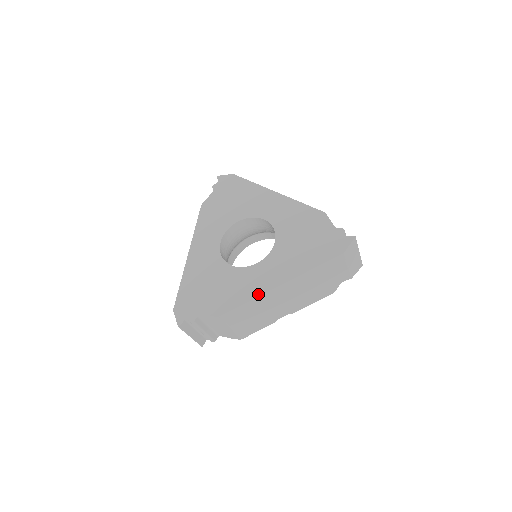
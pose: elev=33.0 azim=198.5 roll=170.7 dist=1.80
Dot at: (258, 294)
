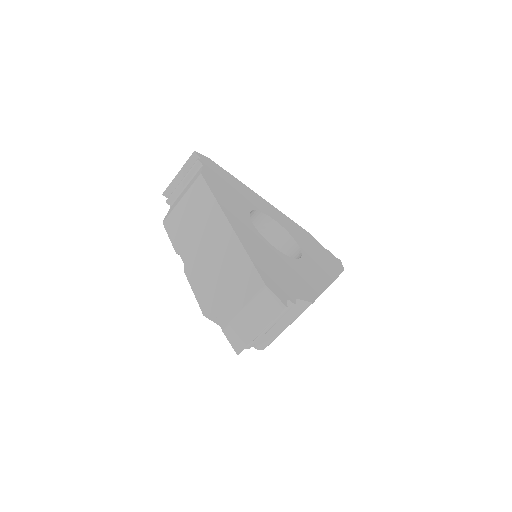
Dot at: (324, 288)
